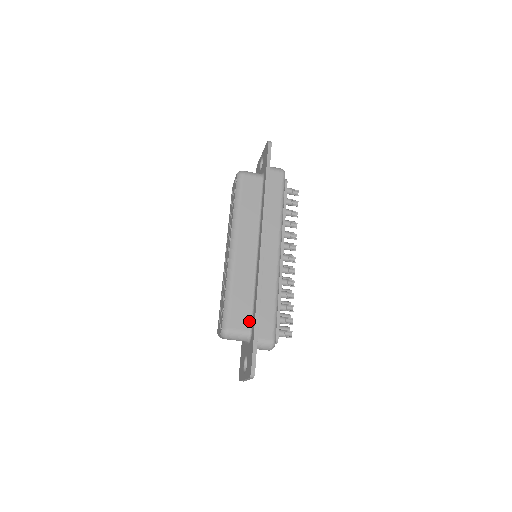
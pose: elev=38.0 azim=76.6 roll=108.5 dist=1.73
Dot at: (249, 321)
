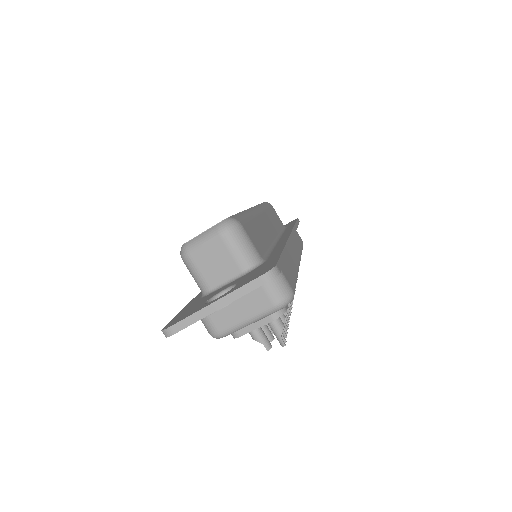
Dot at: (263, 253)
